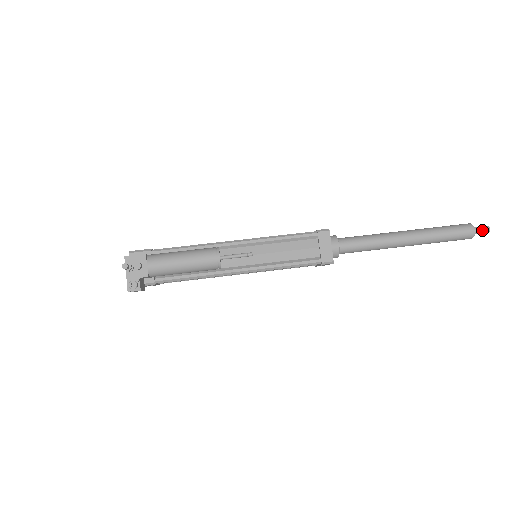
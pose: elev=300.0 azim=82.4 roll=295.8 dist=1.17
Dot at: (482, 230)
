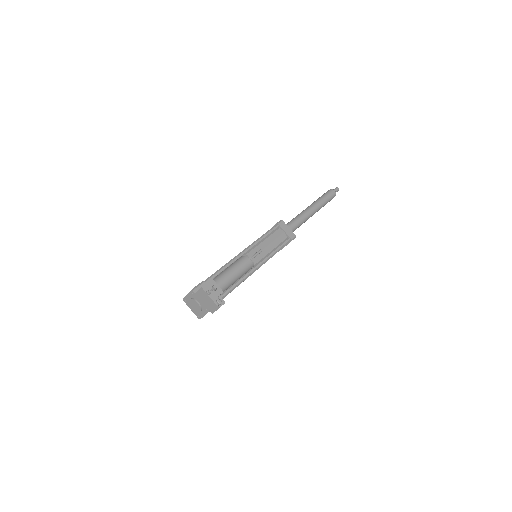
Dot at: (336, 190)
